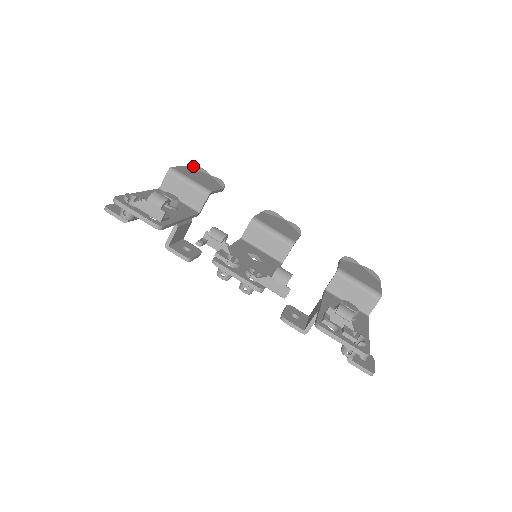
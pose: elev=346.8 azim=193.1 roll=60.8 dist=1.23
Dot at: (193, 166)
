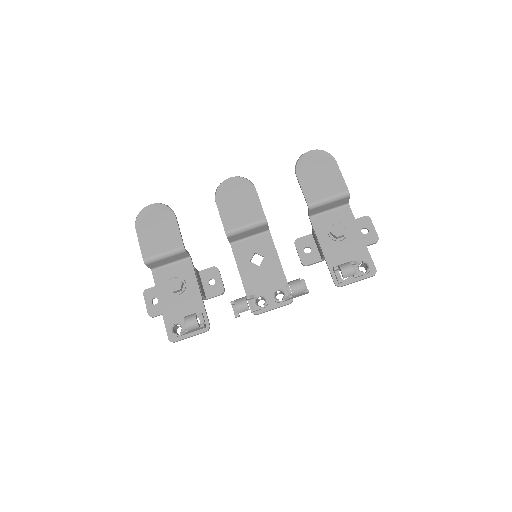
Dot at: (137, 220)
